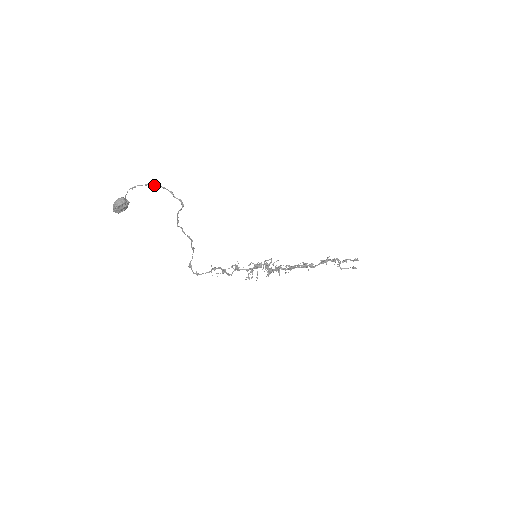
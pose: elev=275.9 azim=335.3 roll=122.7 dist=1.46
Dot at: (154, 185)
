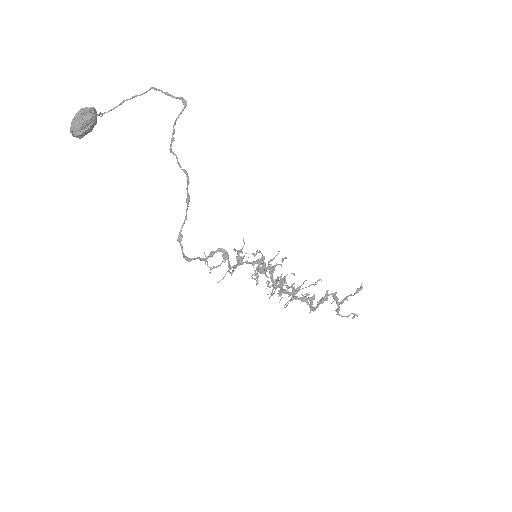
Dot at: occluded
